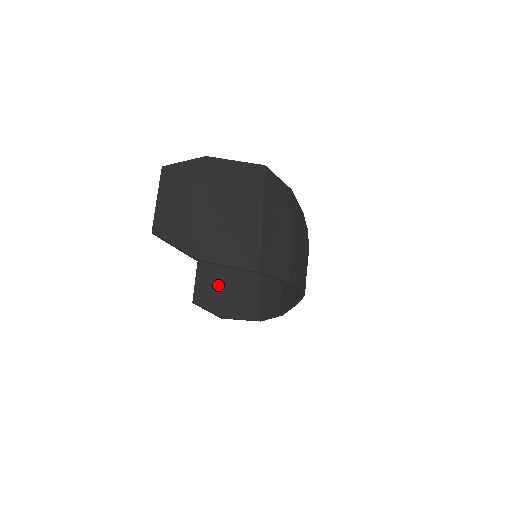
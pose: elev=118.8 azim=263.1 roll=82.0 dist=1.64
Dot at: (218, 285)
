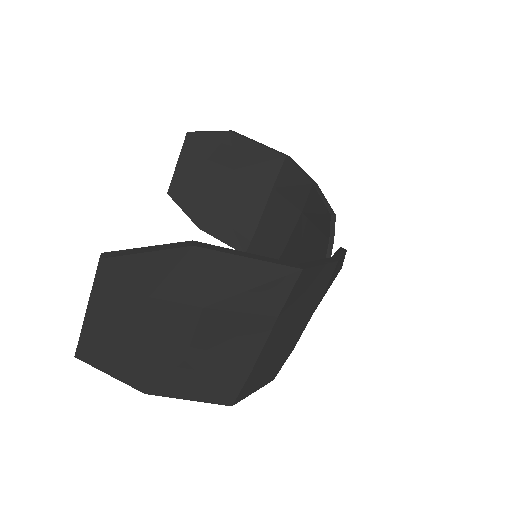
Dot at: (206, 185)
